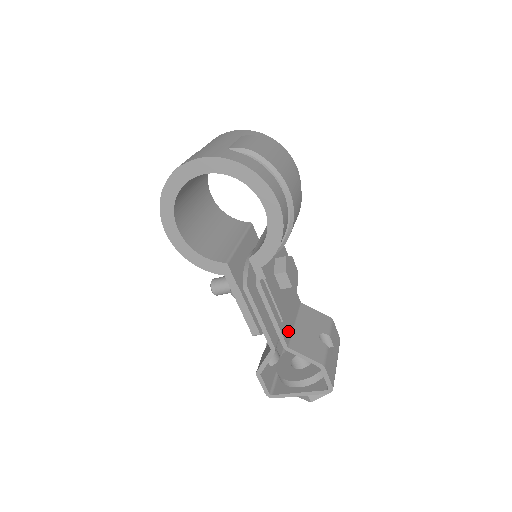
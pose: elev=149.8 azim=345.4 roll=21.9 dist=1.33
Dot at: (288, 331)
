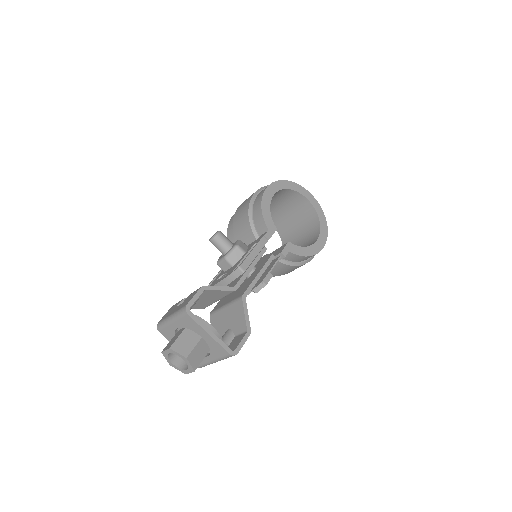
Dot at: occluded
